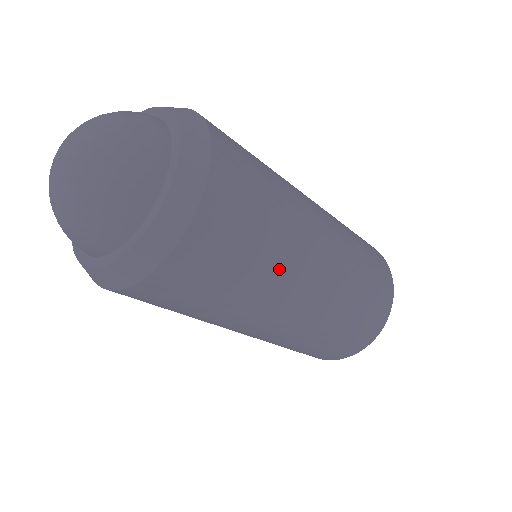
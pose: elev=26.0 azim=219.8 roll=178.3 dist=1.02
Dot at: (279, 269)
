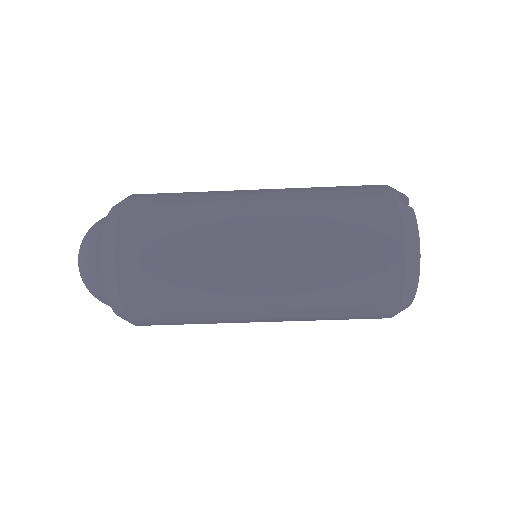
Dot at: (210, 241)
